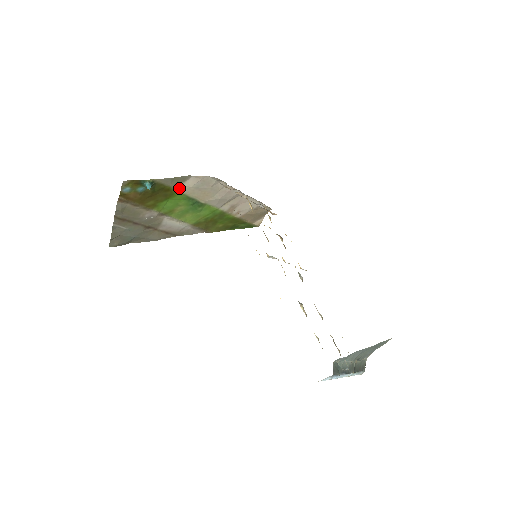
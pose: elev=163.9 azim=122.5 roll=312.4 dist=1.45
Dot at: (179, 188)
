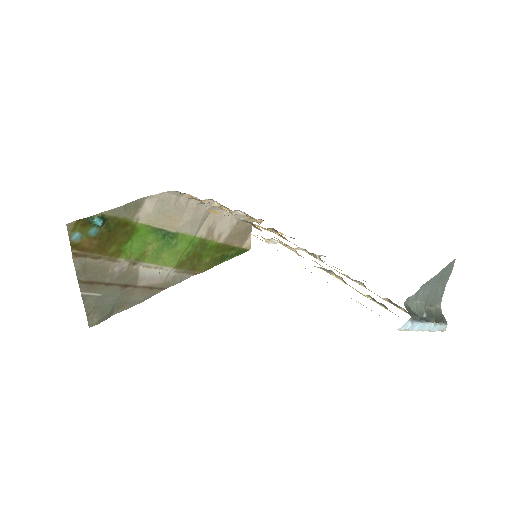
Dot at: (138, 218)
